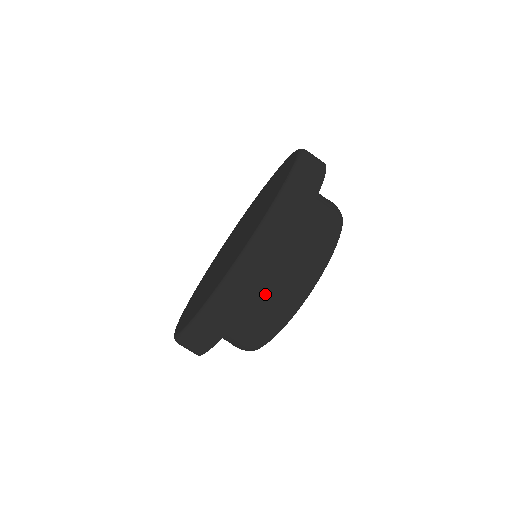
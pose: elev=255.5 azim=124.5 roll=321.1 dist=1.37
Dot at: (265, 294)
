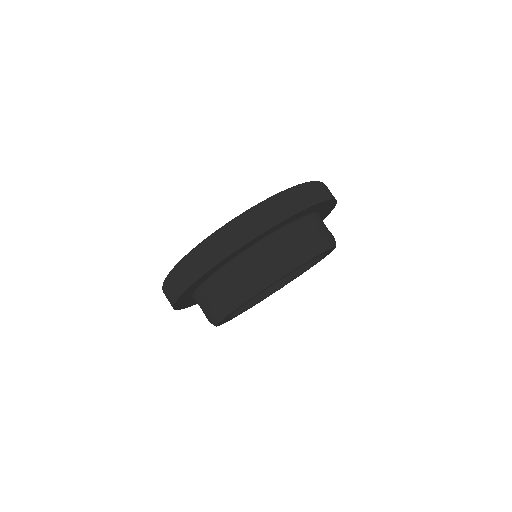
Dot at: (299, 230)
